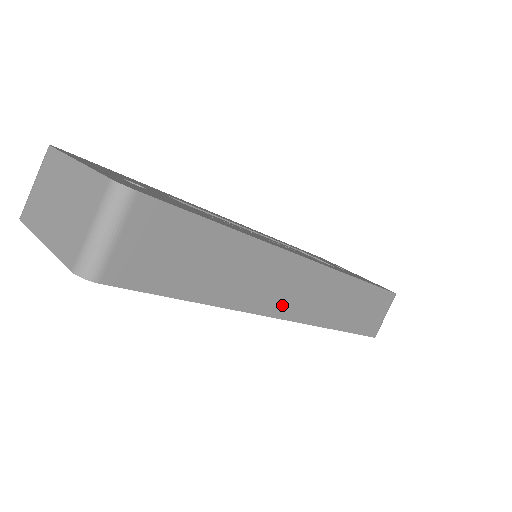
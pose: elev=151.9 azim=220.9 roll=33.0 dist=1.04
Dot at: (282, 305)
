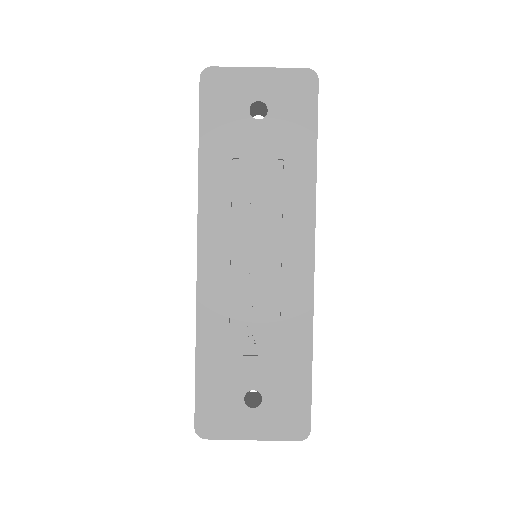
Dot at: occluded
